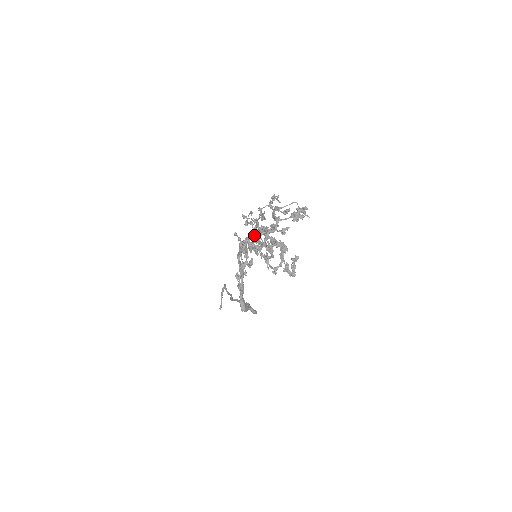
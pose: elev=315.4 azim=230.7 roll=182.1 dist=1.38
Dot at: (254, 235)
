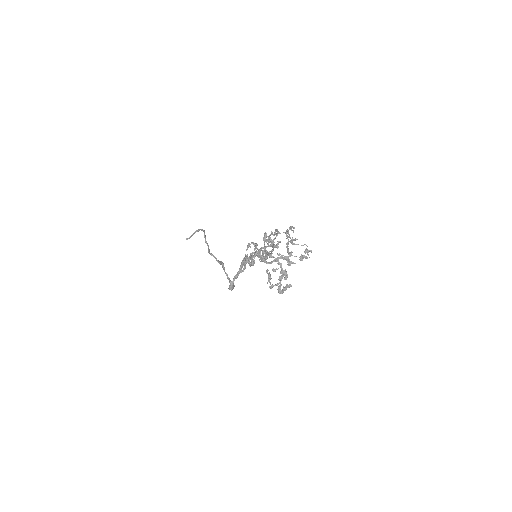
Dot at: (269, 257)
